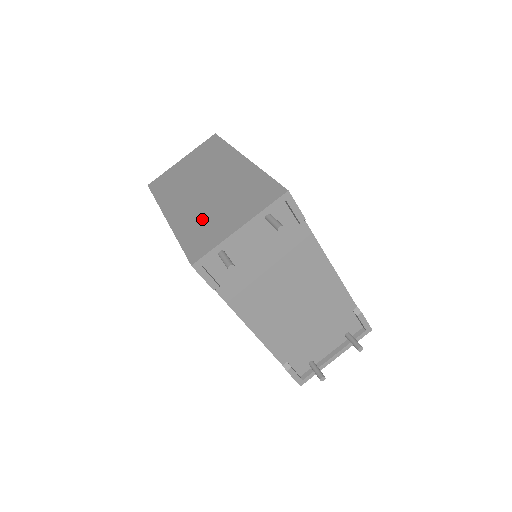
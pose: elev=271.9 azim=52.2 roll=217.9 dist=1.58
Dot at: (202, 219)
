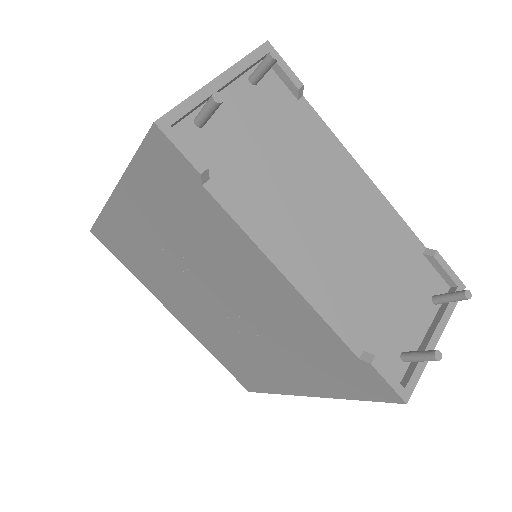
Dot at: occluded
